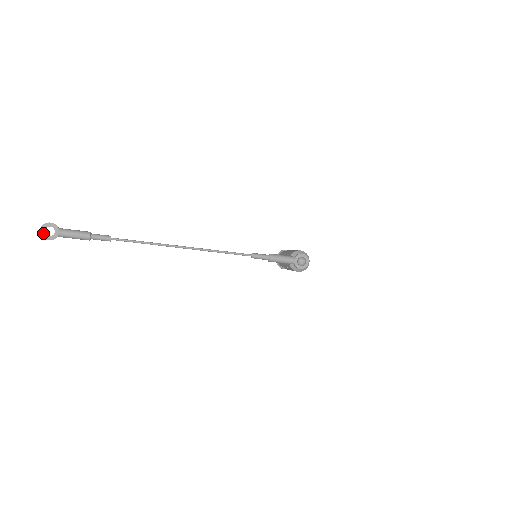
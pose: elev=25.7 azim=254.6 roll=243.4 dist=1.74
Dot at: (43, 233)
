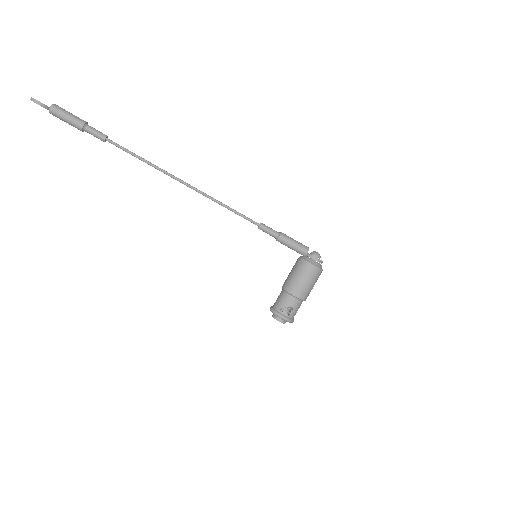
Dot at: (34, 99)
